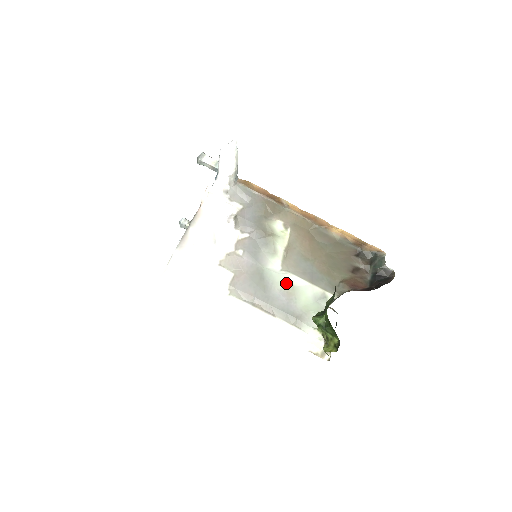
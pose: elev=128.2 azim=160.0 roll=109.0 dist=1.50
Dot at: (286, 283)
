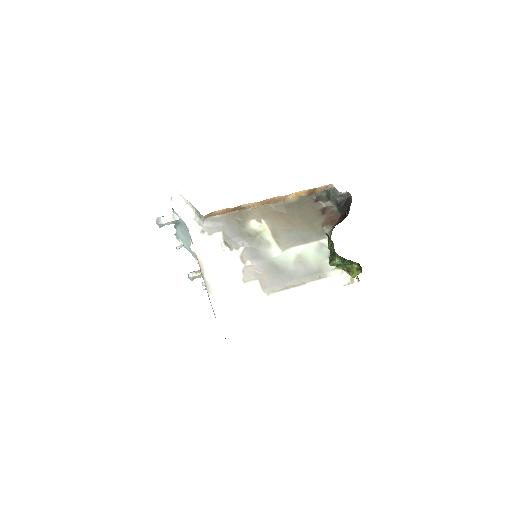
Dot at: (293, 257)
